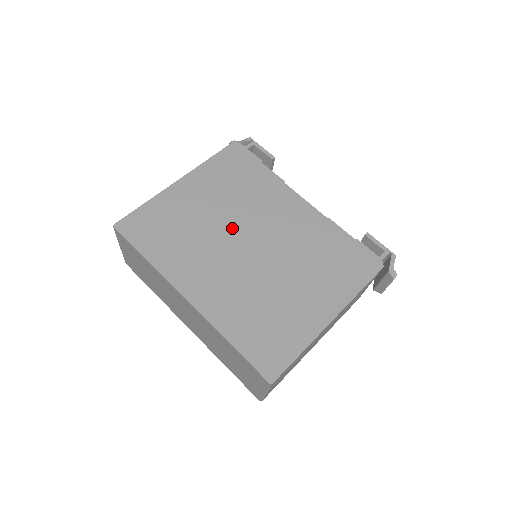
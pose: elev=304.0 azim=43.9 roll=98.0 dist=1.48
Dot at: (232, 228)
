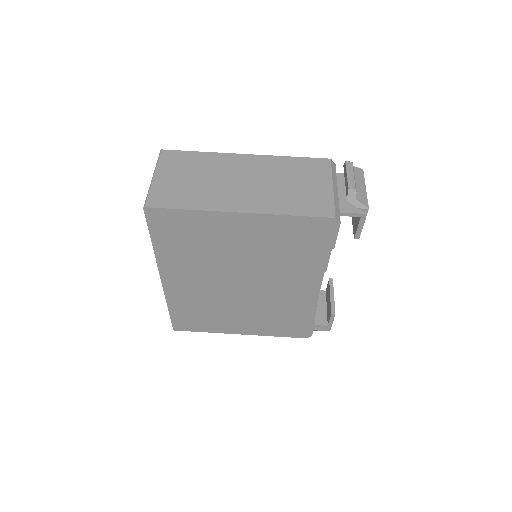
Dot at: (241, 270)
